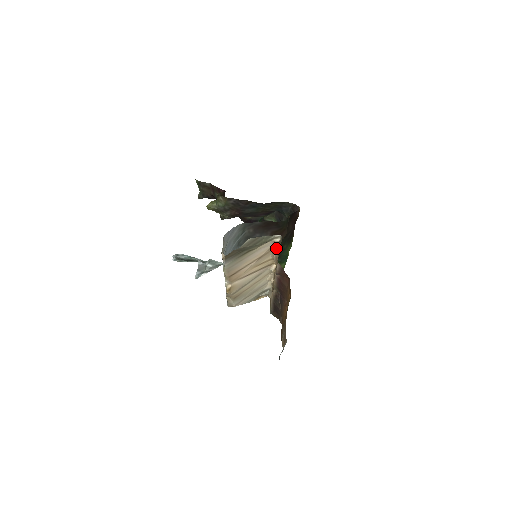
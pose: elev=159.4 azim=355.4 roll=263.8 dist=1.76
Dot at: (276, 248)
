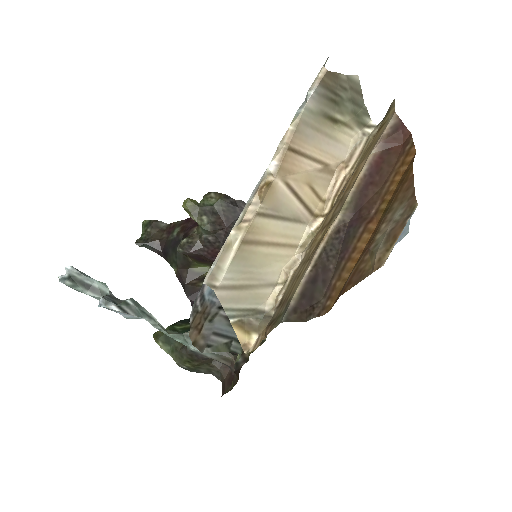
Dot at: (354, 157)
